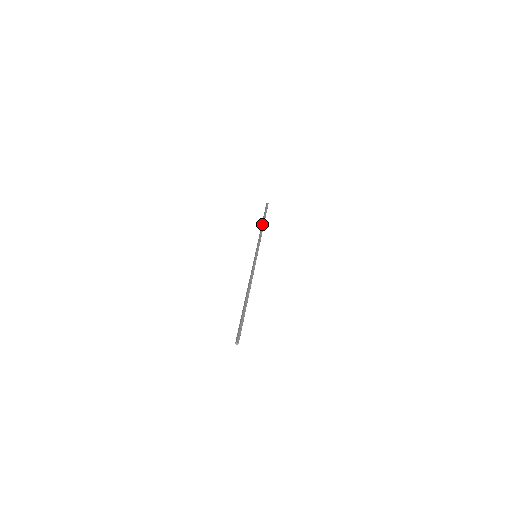
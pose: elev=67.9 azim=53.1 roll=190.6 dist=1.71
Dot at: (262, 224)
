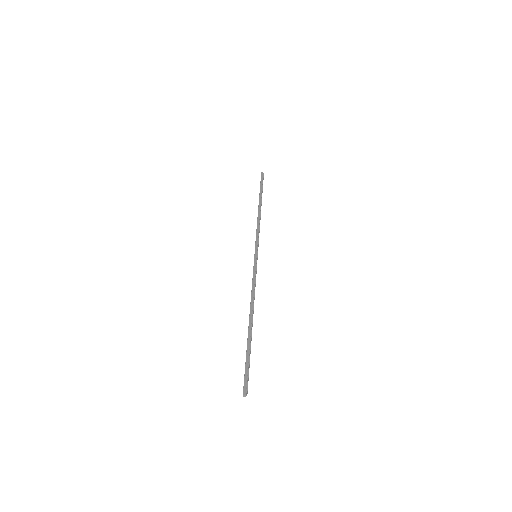
Dot at: (260, 206)
